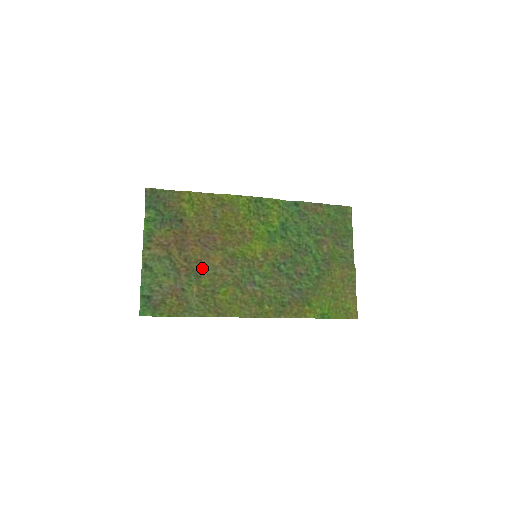
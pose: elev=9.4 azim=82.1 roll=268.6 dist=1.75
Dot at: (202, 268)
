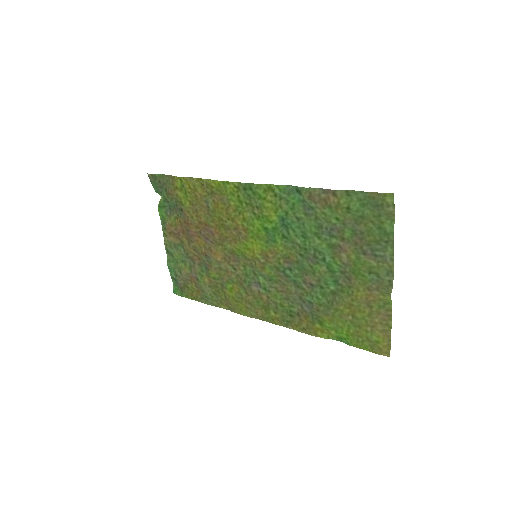
Dot at: (209, 261)
